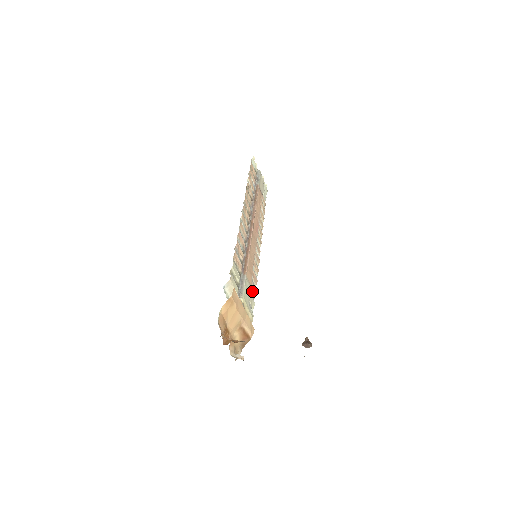
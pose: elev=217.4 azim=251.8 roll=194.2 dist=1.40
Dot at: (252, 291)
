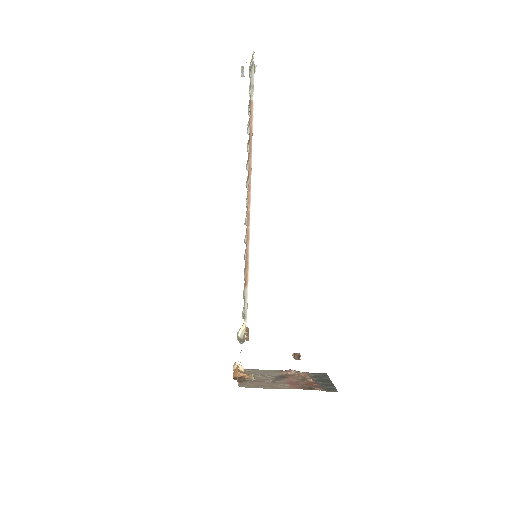
Dot at: occluded
